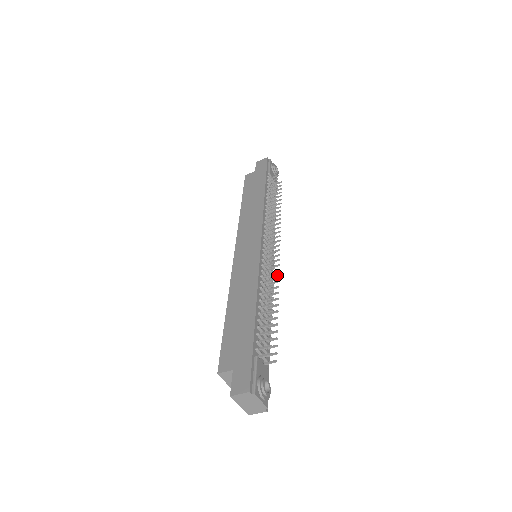
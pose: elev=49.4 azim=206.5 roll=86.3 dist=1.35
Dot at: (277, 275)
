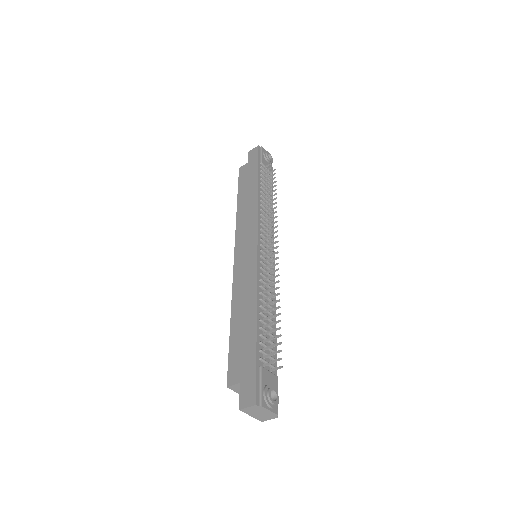
Dot at: (277, 275)
